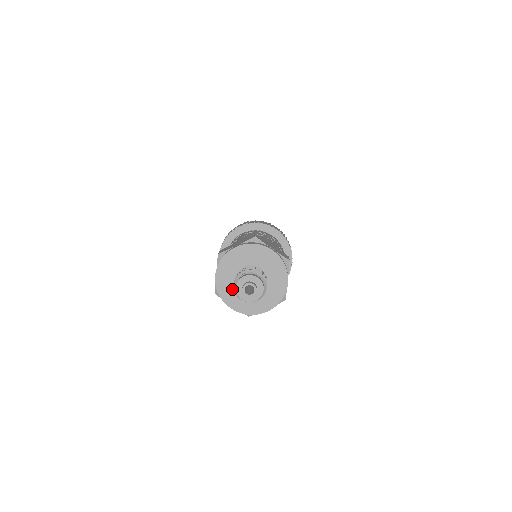
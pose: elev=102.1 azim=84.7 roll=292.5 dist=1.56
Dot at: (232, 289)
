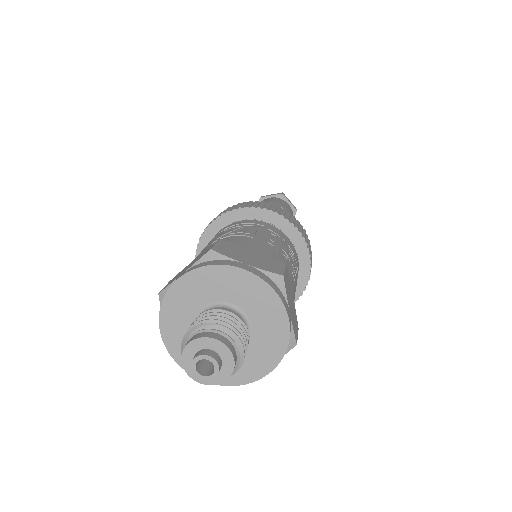
Dot at: (186, 315)
